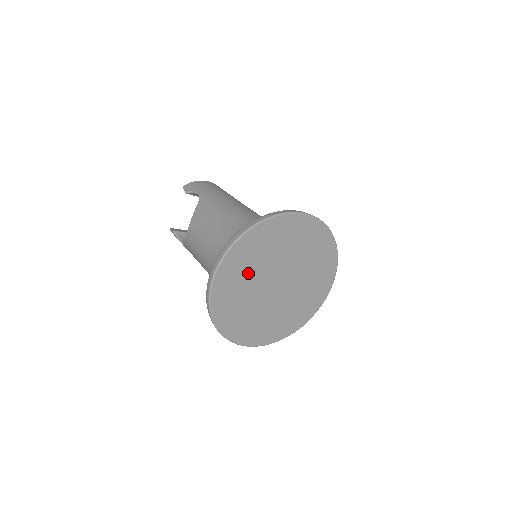
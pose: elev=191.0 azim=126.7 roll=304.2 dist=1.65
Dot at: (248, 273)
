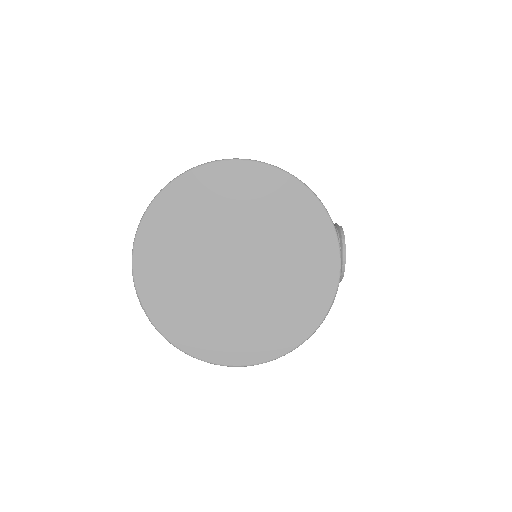
Dot at: (181, 255)
